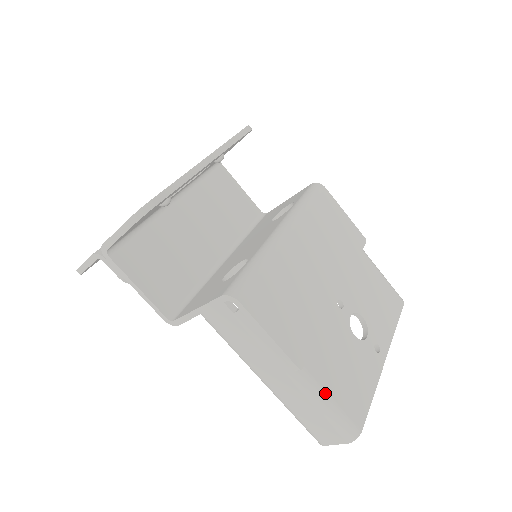
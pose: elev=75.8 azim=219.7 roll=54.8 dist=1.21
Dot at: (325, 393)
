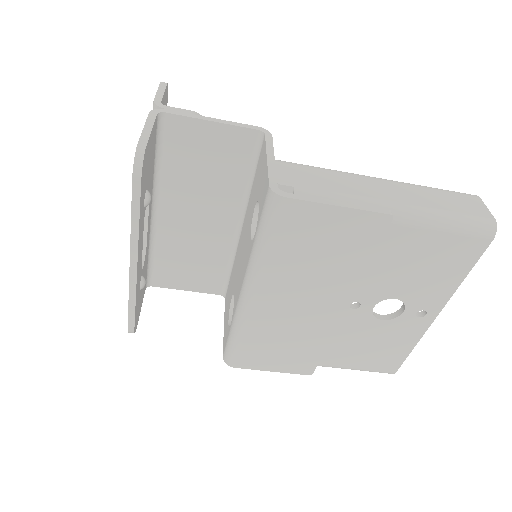
Dot at: (347, 368)
